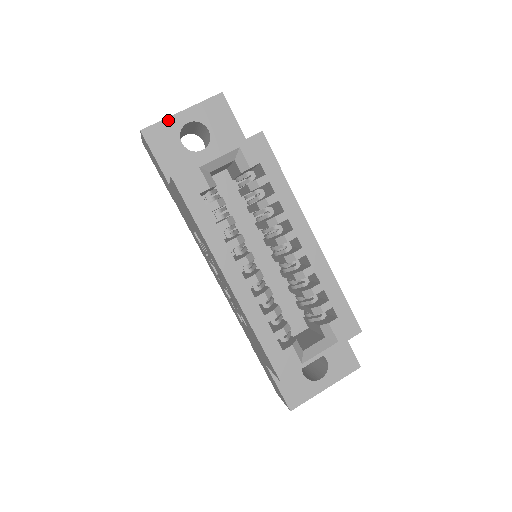
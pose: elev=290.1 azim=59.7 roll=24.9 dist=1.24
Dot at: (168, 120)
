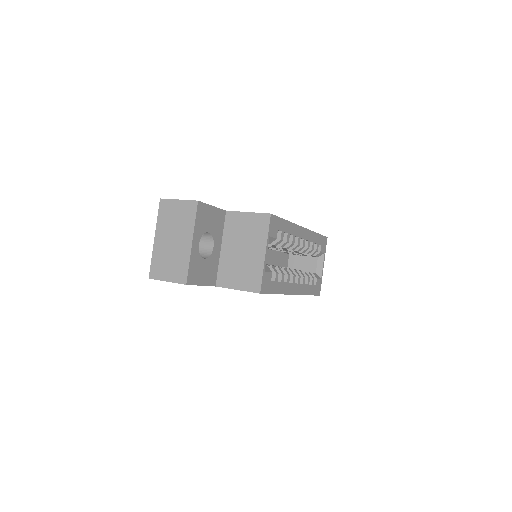
Dot at: (191, 258)
